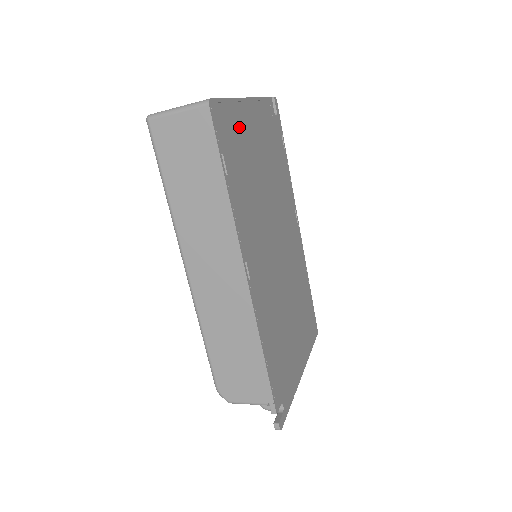
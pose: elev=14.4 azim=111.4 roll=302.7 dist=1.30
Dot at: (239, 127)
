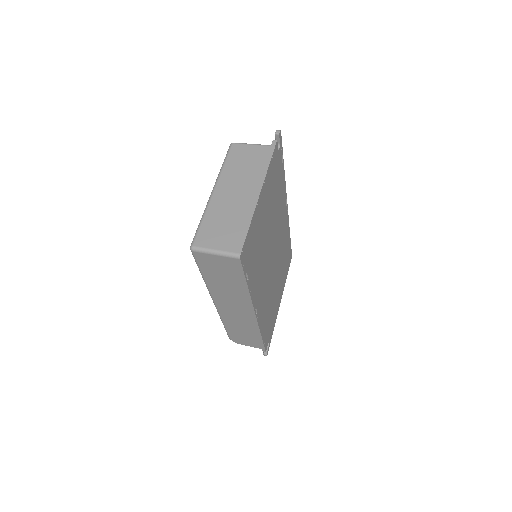
Dot at: (255, 229)
